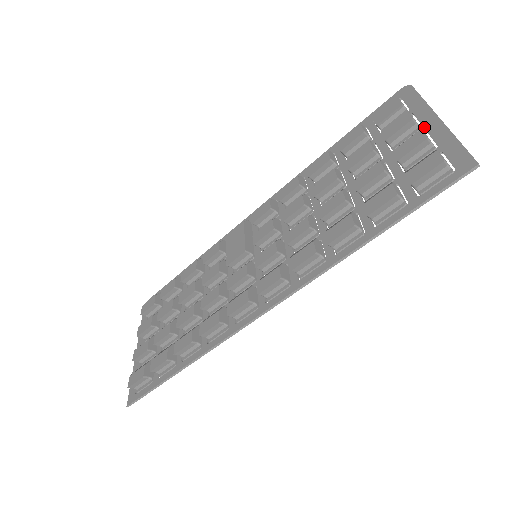
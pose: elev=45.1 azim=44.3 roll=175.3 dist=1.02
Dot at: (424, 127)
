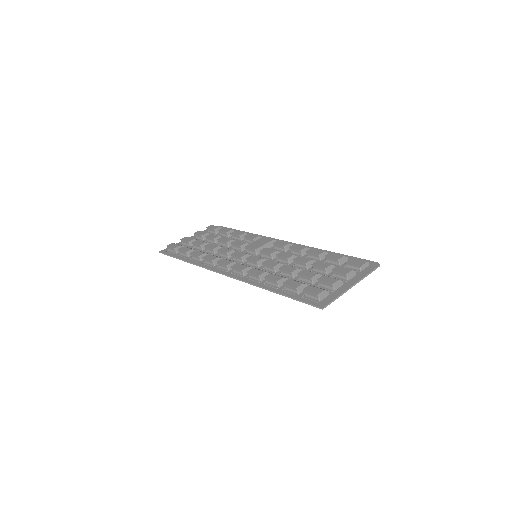
Dot at: (347, 282)
